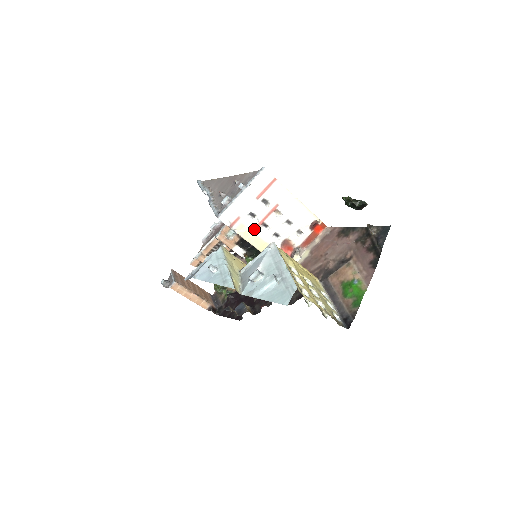
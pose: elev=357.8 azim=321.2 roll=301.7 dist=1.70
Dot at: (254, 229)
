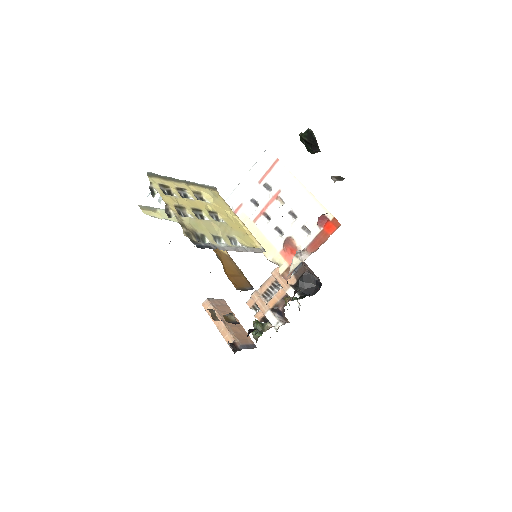
Dot at: (255, 220)
